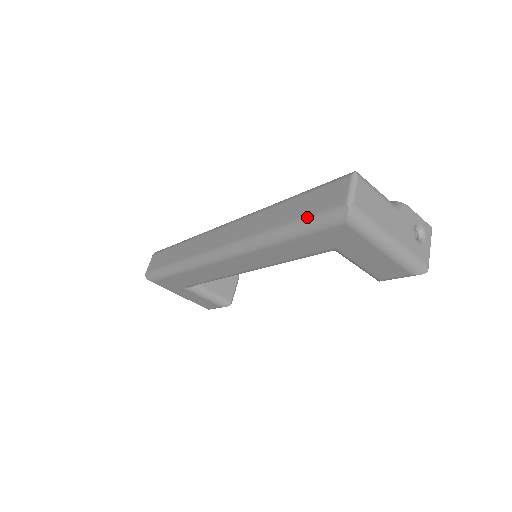
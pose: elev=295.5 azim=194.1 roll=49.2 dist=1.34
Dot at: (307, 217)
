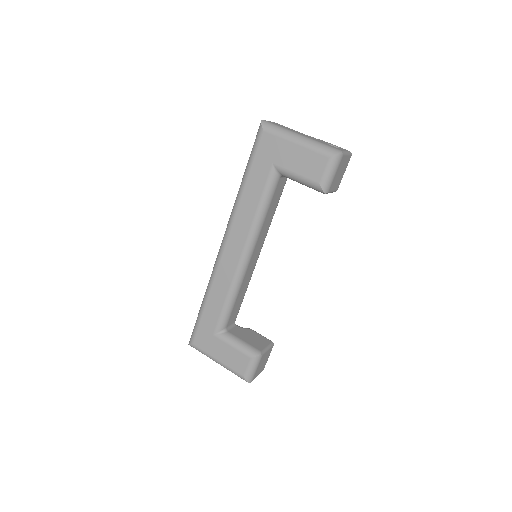
Dot at: occluded
